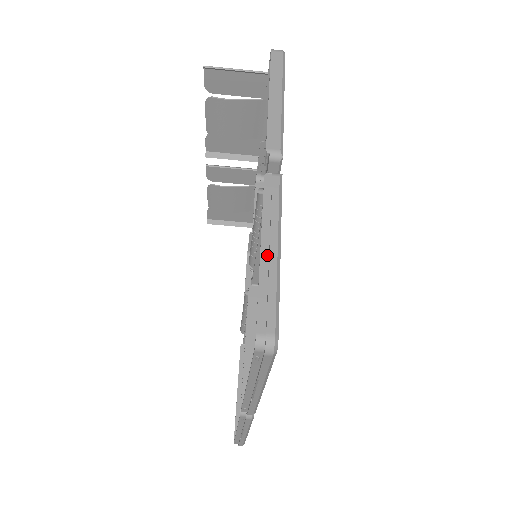
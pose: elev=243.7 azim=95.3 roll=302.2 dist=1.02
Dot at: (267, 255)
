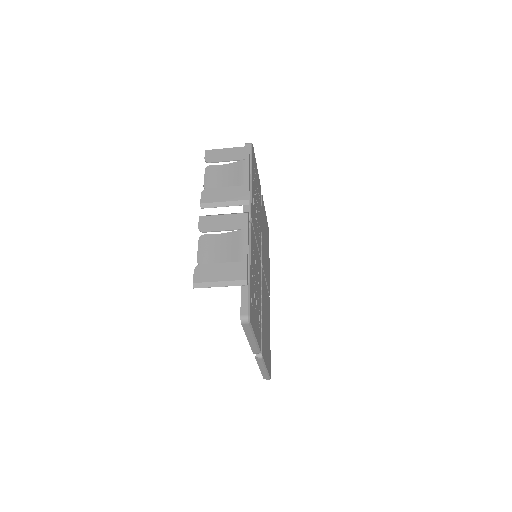
Dot at: (262, 370)
